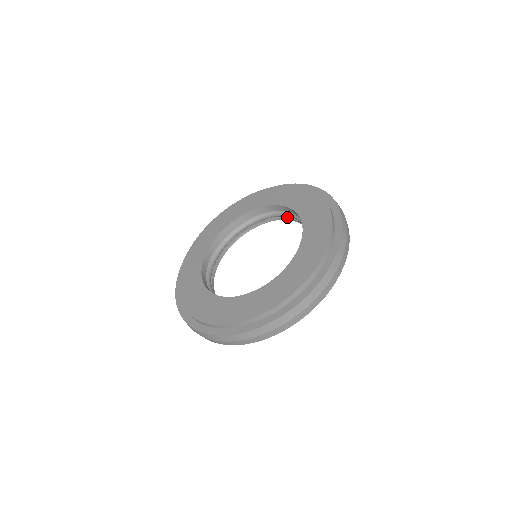
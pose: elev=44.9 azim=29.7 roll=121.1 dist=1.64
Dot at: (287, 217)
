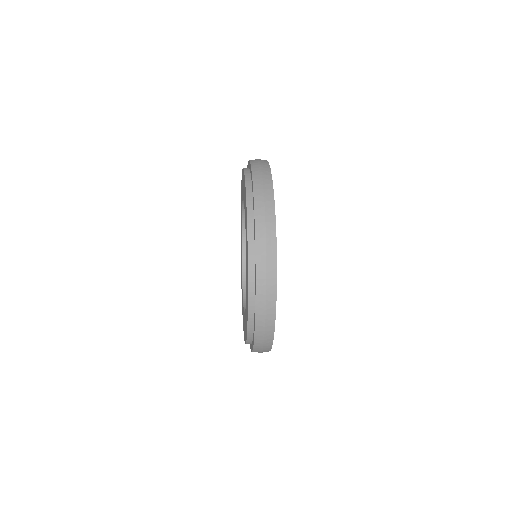
Dot at: occluded
